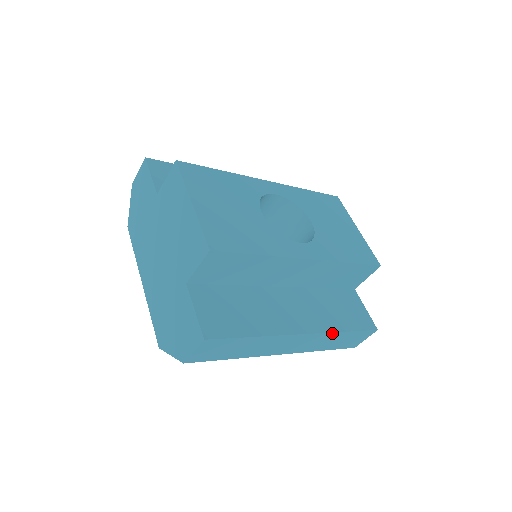
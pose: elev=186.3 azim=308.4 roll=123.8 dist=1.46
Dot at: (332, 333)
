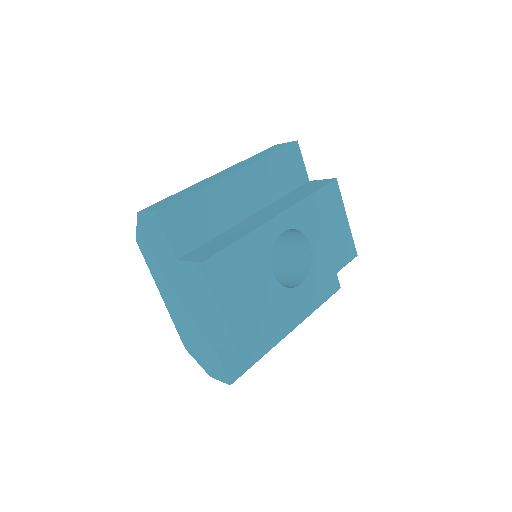
Dot at: (309, 314)
